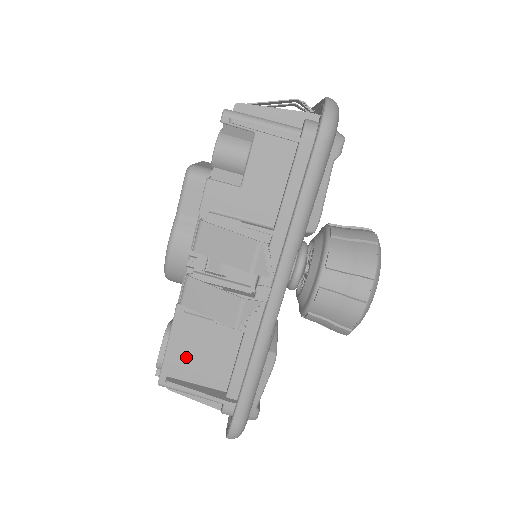
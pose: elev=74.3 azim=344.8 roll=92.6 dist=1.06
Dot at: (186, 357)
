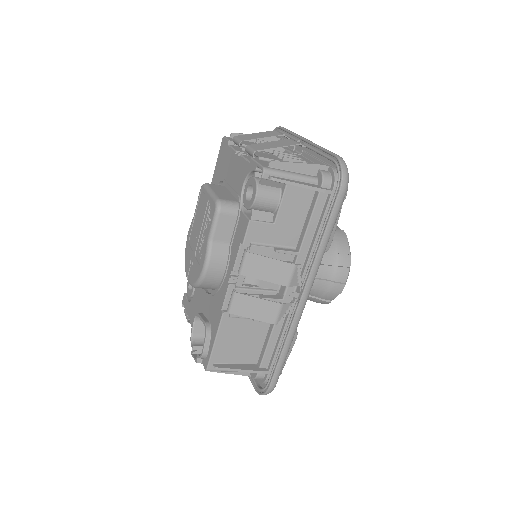
Dot at: (229, 347)
